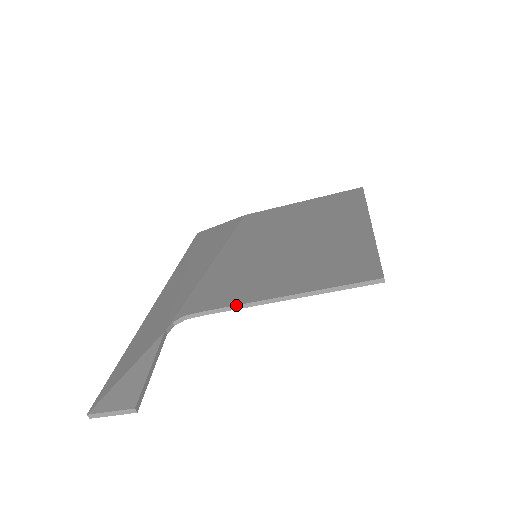
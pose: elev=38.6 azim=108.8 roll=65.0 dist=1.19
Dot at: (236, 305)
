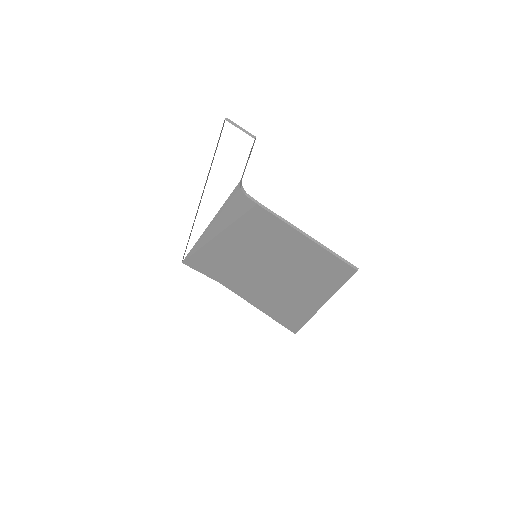
Dot at: occluded
